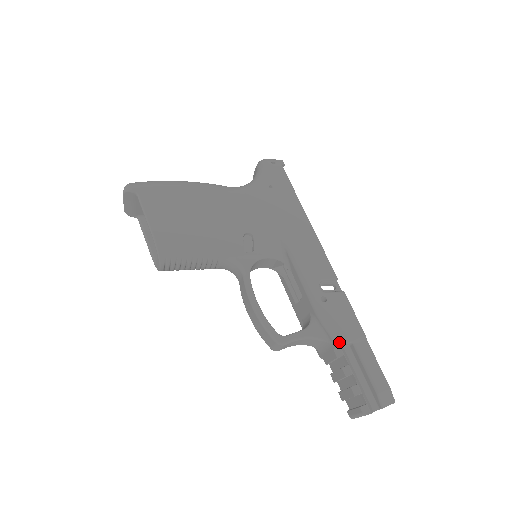
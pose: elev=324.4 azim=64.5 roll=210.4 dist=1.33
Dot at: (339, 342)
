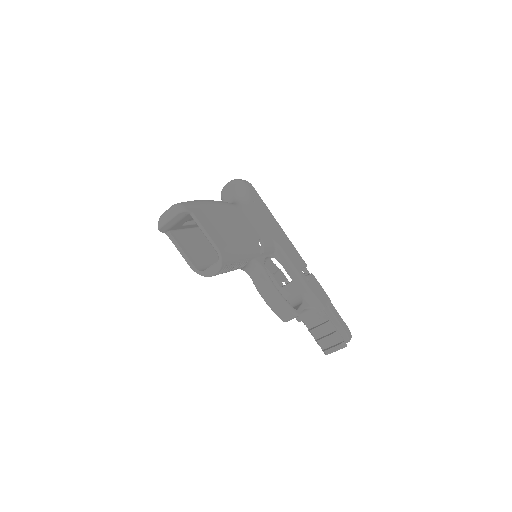
Dot at: (324, 307)
